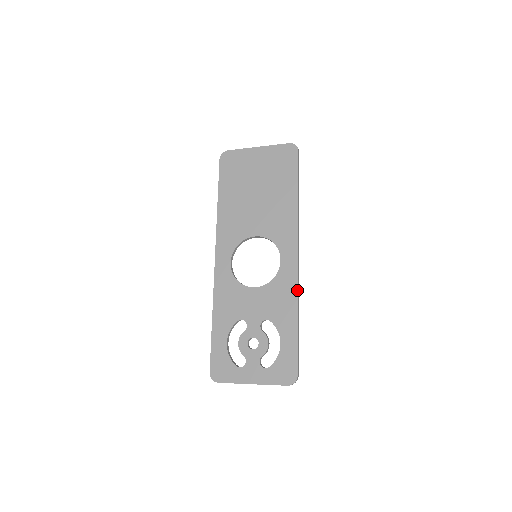
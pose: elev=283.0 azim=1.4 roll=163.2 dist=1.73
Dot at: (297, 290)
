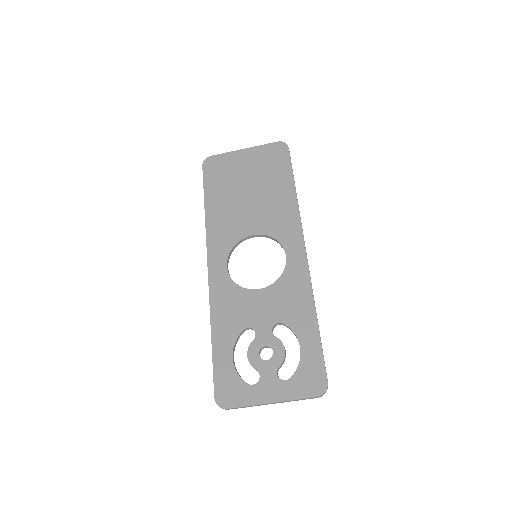
Dot at: (310, 284)
